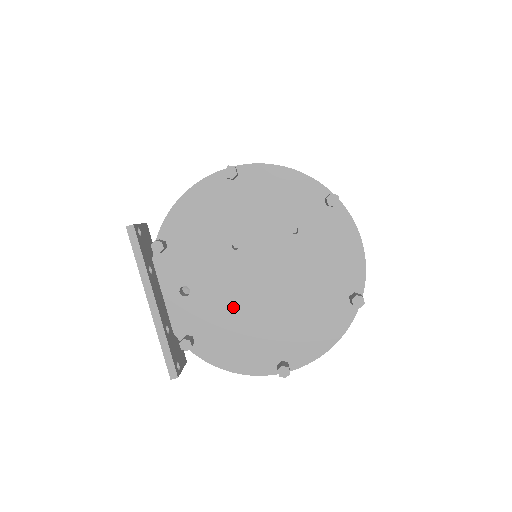
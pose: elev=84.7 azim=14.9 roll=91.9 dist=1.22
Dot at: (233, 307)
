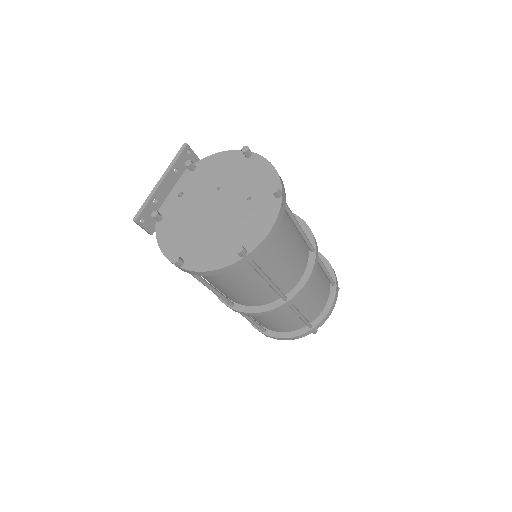
Dot at: (191, 216)
